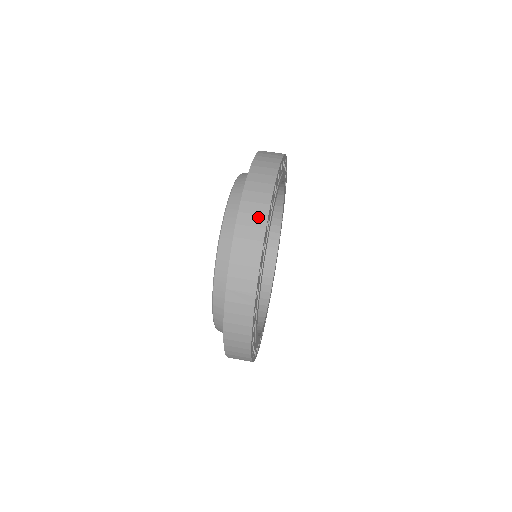
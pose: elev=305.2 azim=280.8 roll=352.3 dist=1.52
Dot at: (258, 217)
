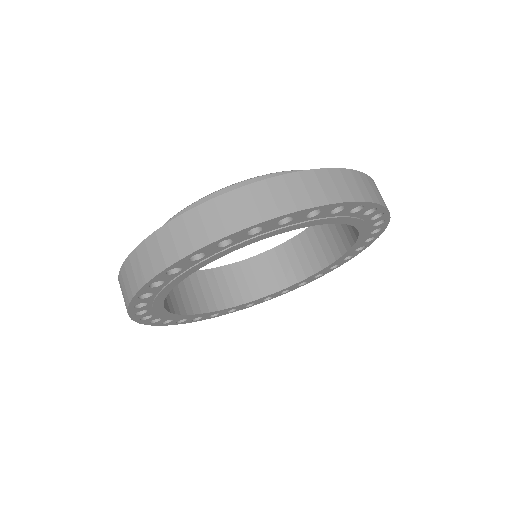
Dot at: (219, 225)
